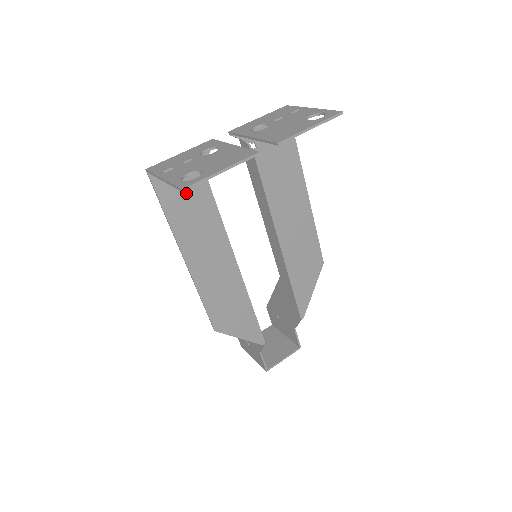
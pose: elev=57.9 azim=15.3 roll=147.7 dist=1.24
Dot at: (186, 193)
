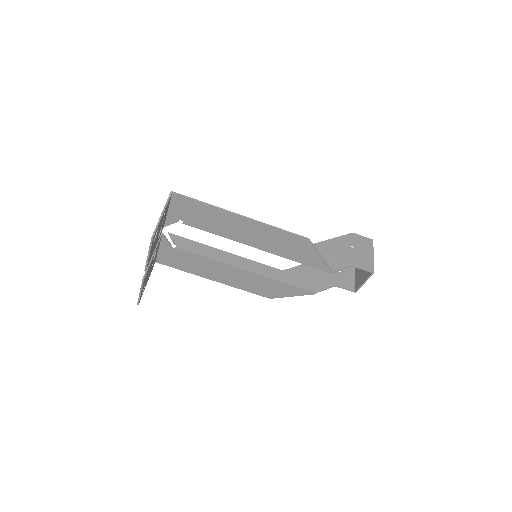
Dot at: (179, 259)
